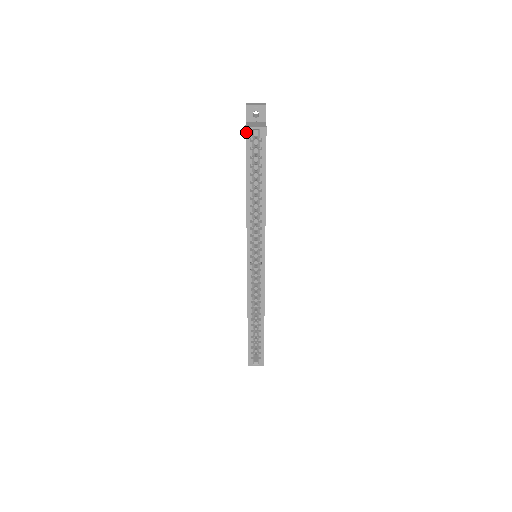
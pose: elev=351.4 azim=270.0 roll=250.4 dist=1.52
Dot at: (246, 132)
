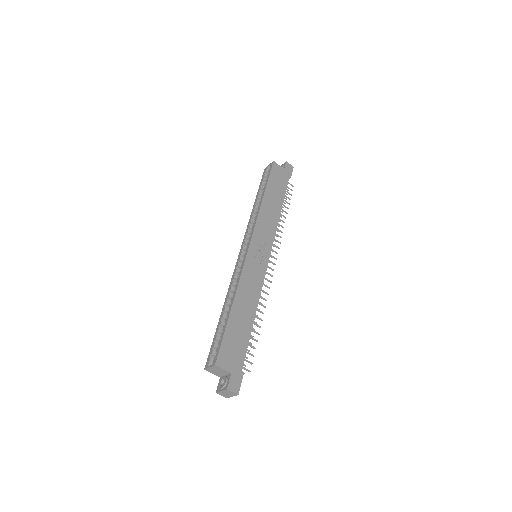
Dot at: (264, 171)
